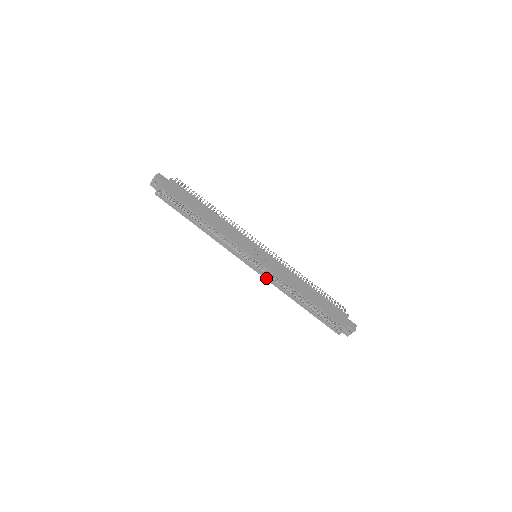
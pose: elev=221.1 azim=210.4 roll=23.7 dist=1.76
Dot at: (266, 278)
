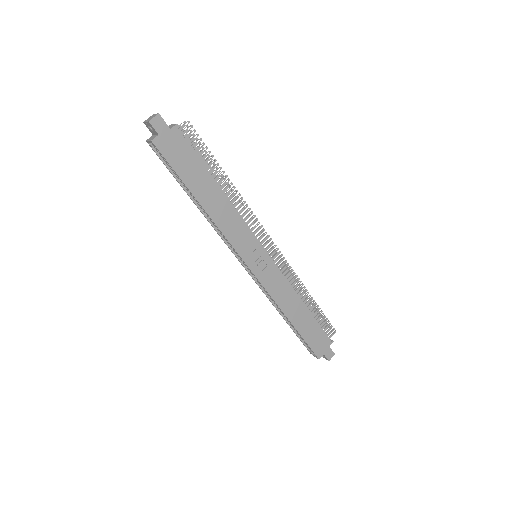
Dot at: (257, 283)
